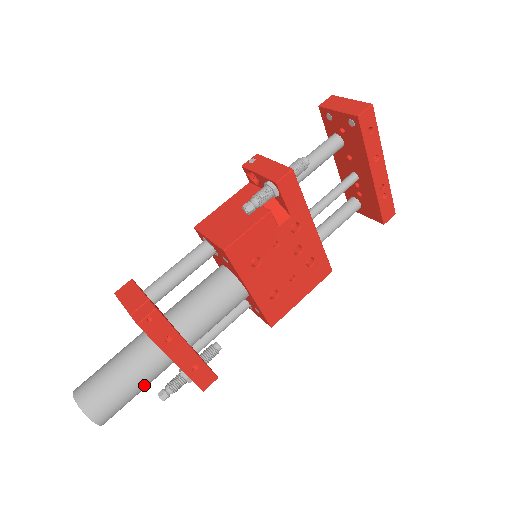
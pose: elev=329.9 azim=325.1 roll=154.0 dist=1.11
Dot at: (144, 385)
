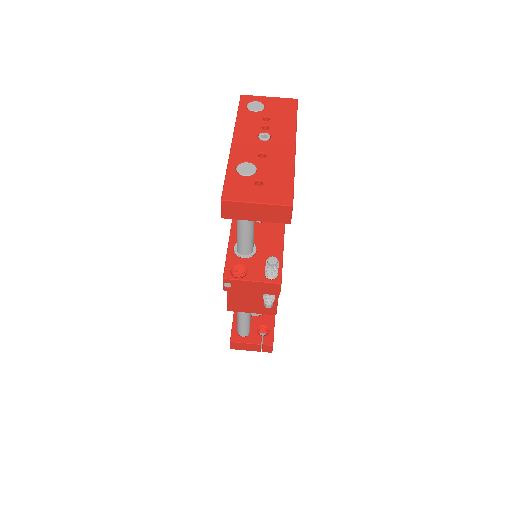
Dot at: occluded
